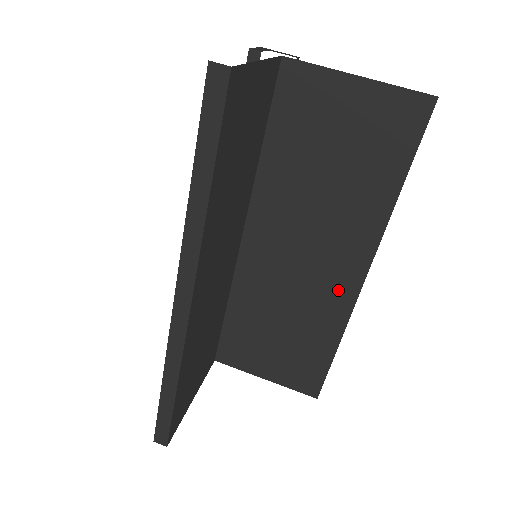
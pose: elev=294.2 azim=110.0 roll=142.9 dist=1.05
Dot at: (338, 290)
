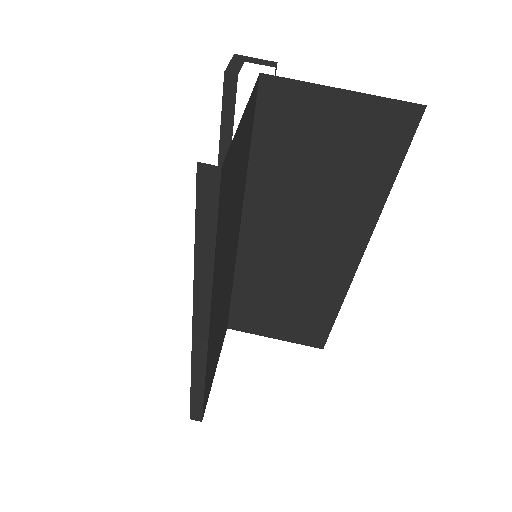
Dot at: (335, 271)
